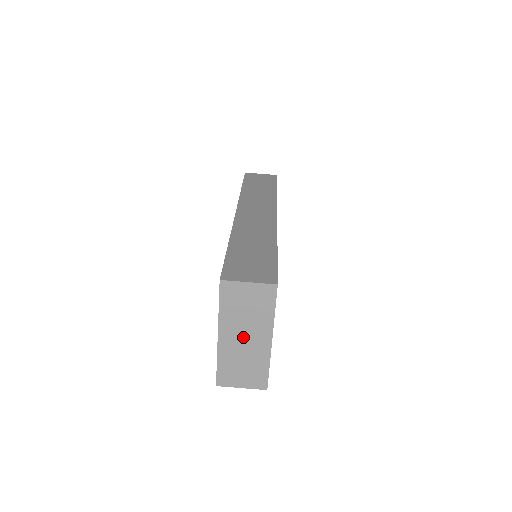
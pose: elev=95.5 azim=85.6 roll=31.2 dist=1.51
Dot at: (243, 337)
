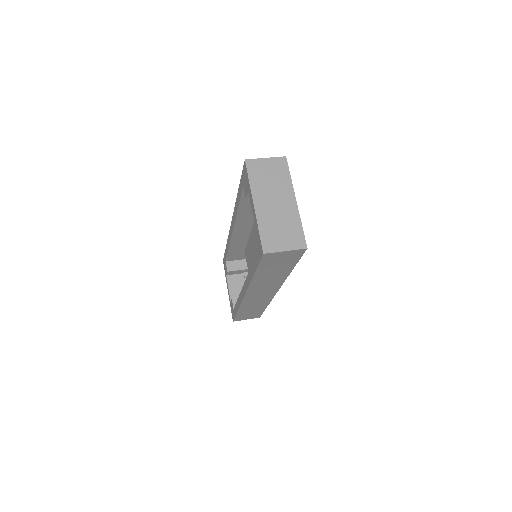
Dot at: (273, 202)
